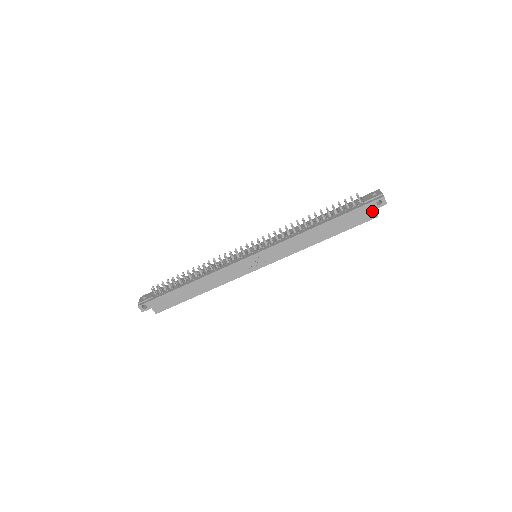
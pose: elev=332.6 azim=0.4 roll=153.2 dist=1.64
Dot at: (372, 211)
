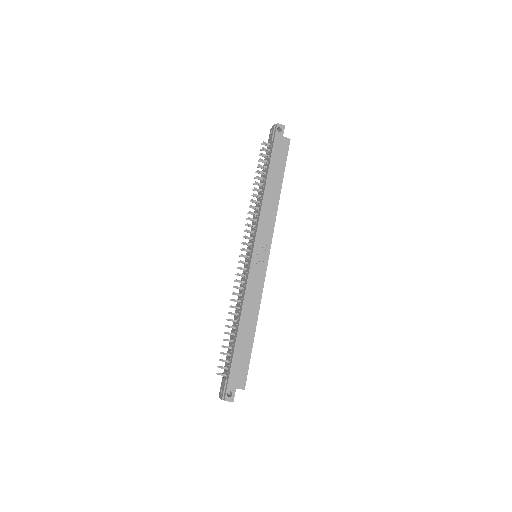
Dot at: (283, 139)
